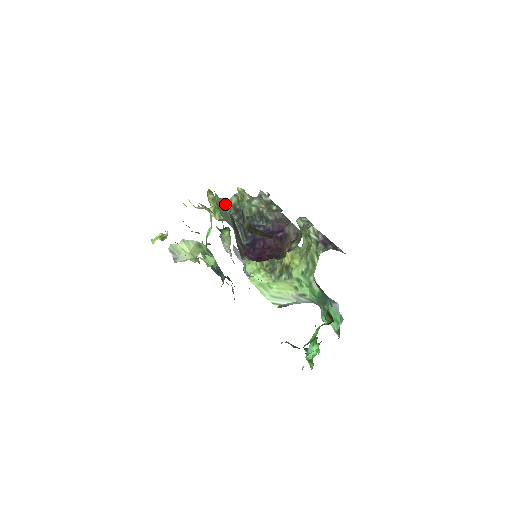
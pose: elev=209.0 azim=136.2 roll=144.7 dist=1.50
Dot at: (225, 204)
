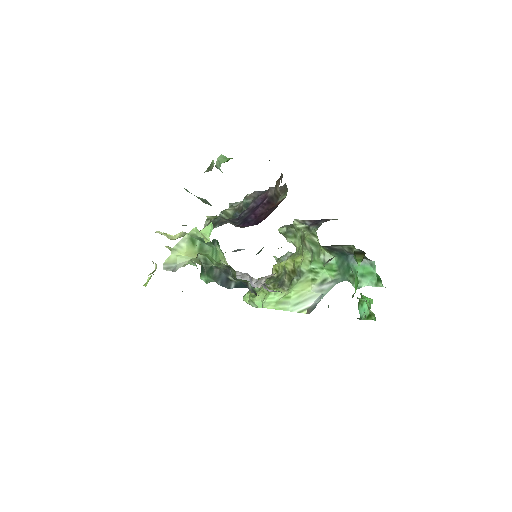
Dot at: occluded
